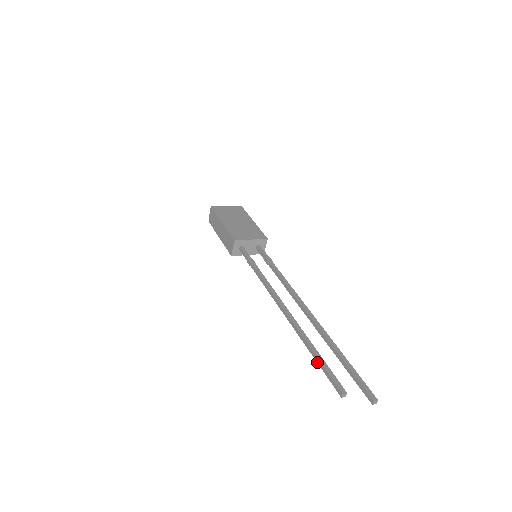
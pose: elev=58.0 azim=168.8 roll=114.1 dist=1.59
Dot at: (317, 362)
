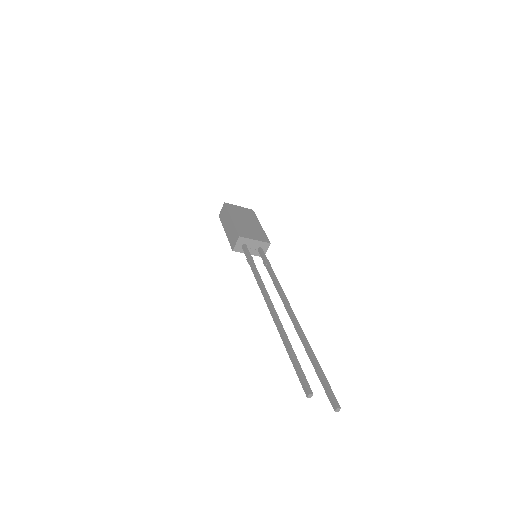
Dot at: (291, 361)
